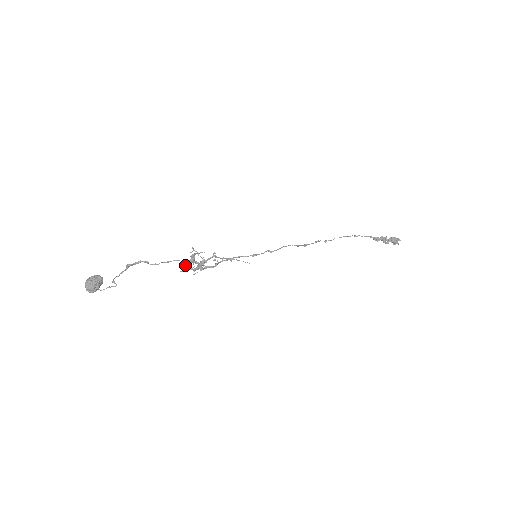
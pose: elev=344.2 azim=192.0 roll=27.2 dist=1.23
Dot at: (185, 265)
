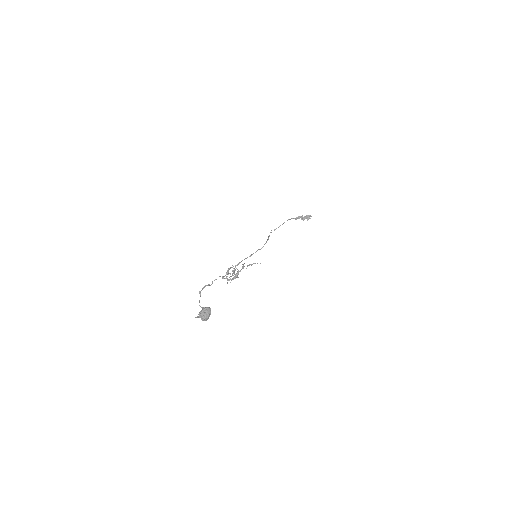
Dot at: occluded
